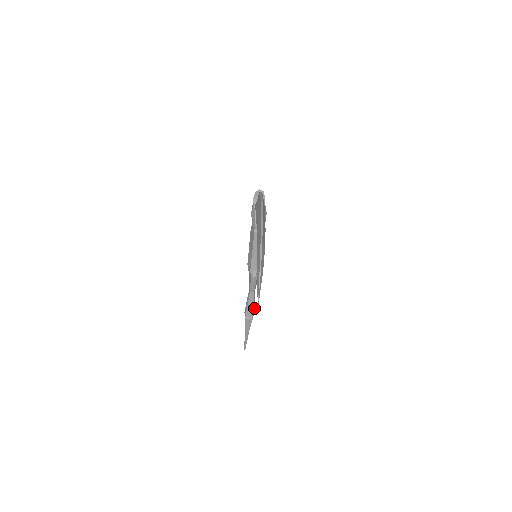
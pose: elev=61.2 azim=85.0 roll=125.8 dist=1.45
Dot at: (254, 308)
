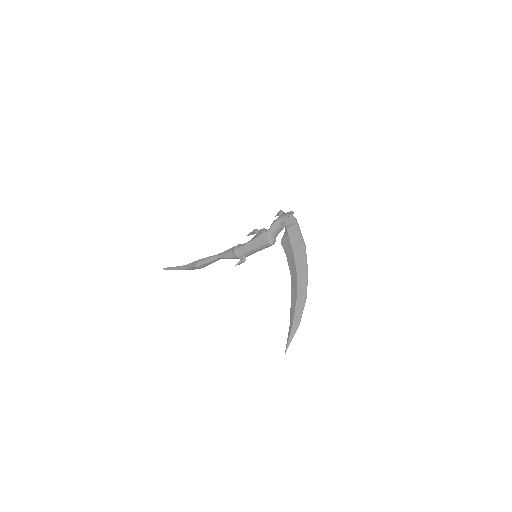
Dot at: occluded
